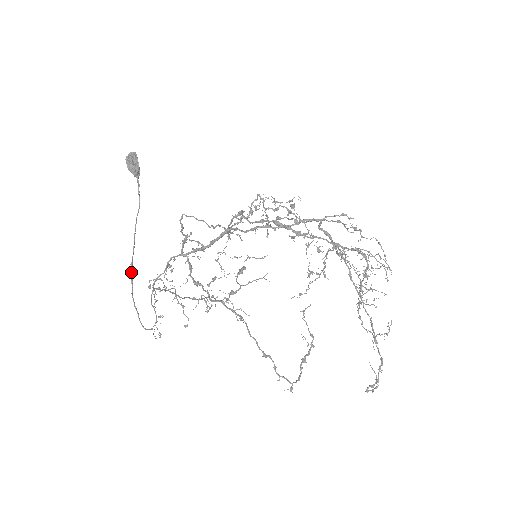
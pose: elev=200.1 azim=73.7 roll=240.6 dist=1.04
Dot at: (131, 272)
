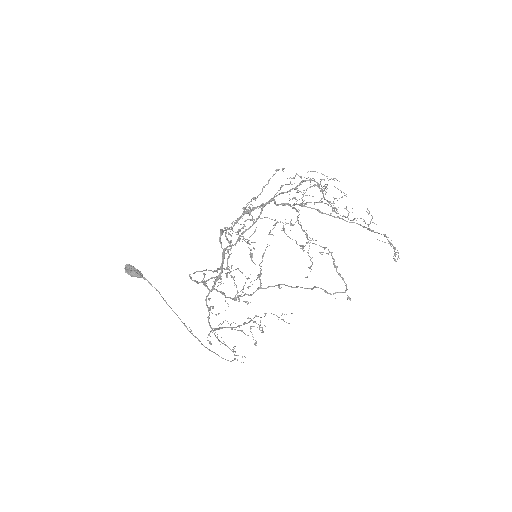
Dot at: (189, 331)
